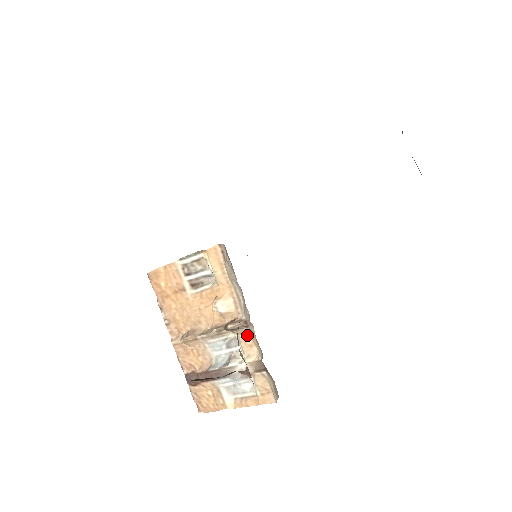
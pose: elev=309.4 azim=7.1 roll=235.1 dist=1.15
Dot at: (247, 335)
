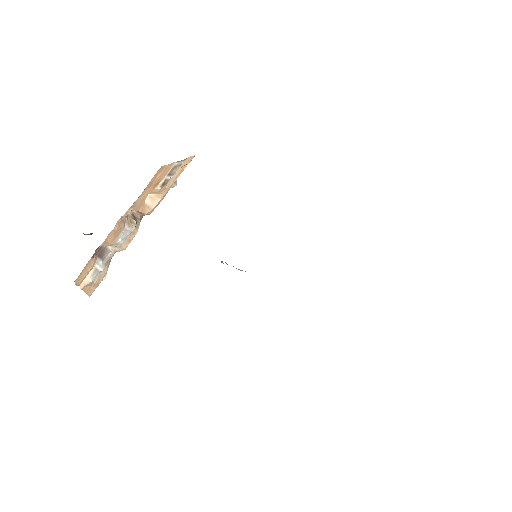
Dot at: occluded
